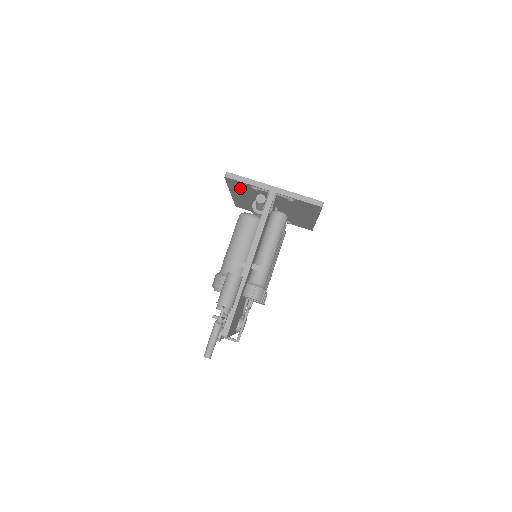
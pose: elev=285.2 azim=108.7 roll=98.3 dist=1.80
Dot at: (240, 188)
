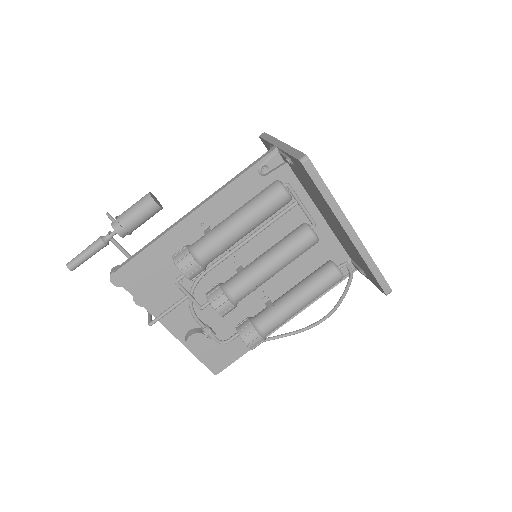
Dot at: occluded
